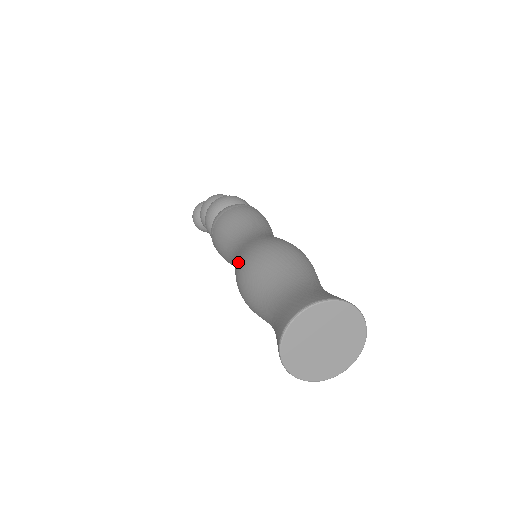
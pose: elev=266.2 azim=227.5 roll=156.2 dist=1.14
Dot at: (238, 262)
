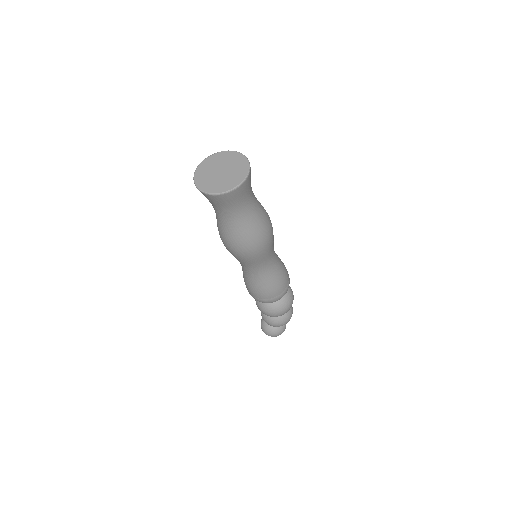
Dot at: occluded
